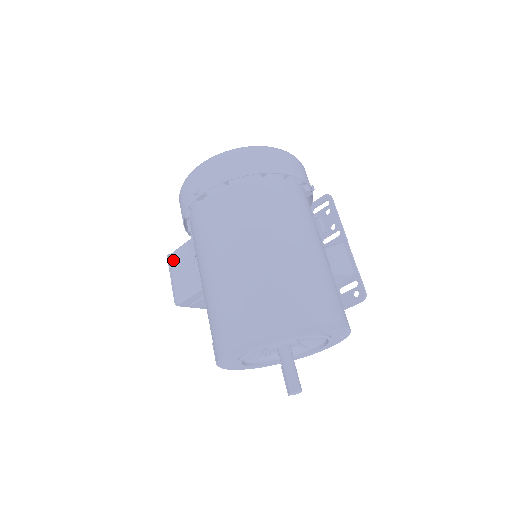
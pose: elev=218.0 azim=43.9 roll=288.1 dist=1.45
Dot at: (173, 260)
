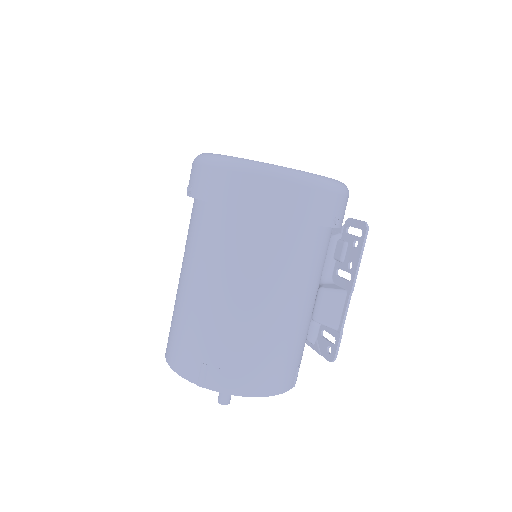
Dot at: occluded
